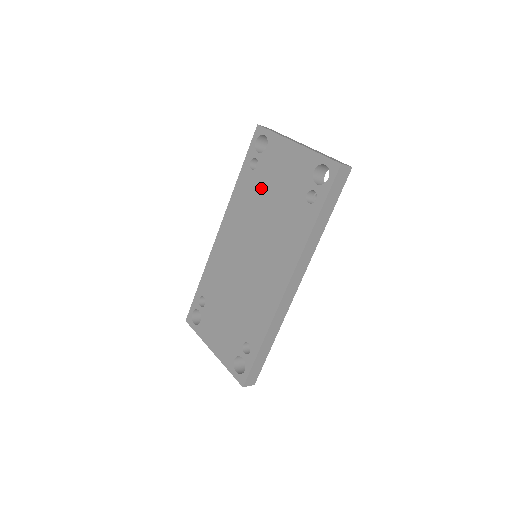
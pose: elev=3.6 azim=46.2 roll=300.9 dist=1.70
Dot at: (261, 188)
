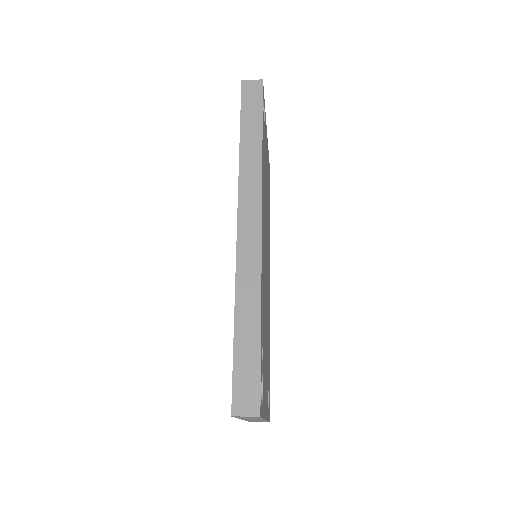
Dot at: occluded
